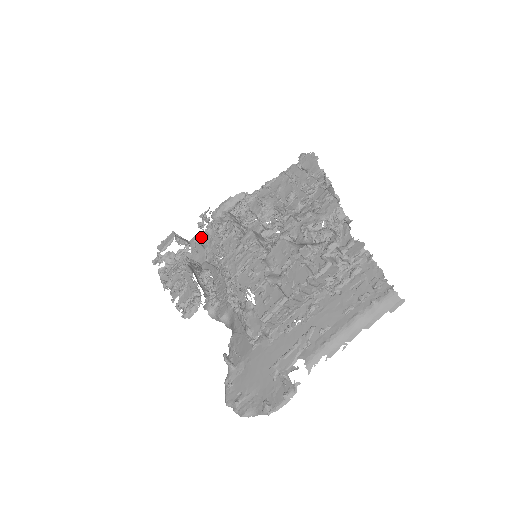
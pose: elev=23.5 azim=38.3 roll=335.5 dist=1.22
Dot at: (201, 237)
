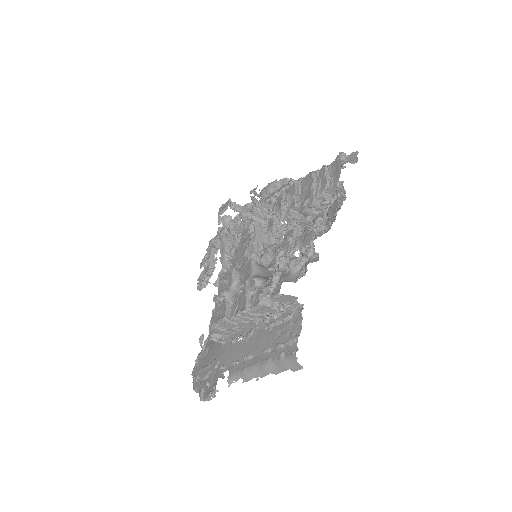
Dot at: occluded
